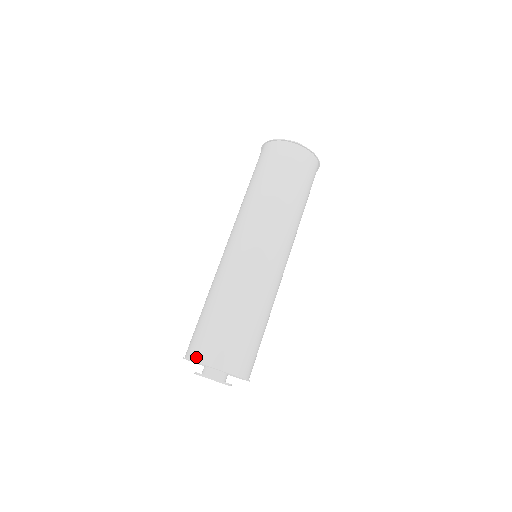
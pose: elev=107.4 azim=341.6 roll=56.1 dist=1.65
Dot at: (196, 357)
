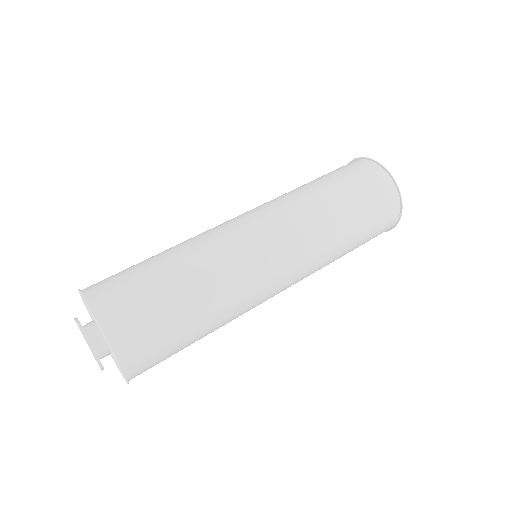
Dot at: (88, 291)
